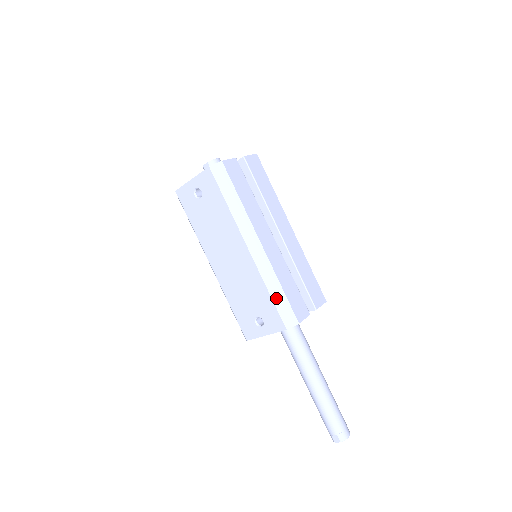
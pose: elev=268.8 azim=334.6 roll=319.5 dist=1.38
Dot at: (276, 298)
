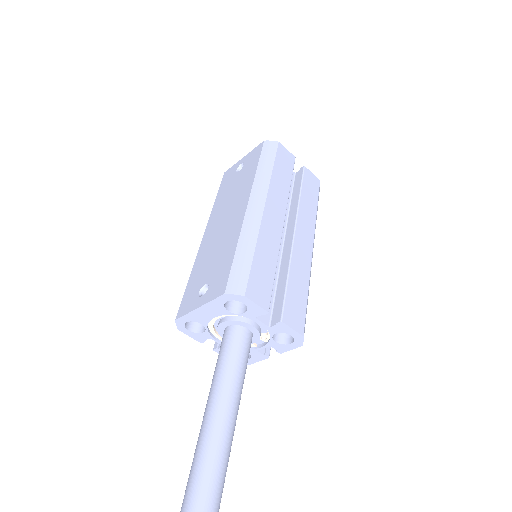
Dot at: (239, 257)
